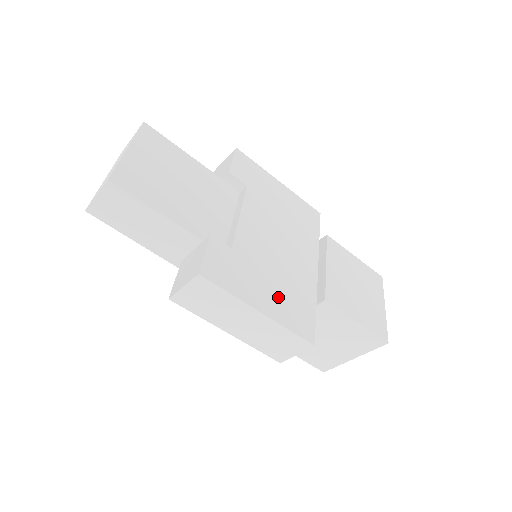
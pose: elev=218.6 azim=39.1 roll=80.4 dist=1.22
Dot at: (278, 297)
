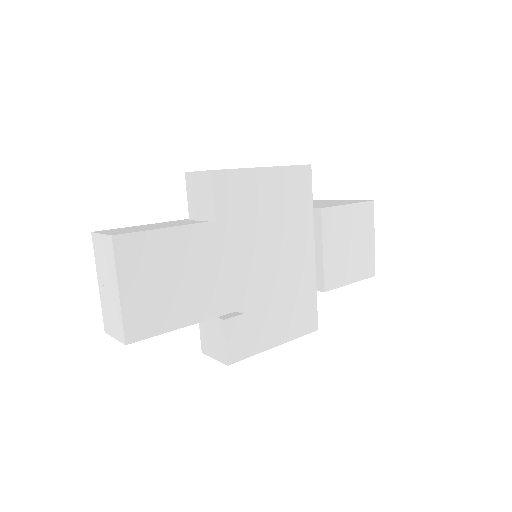
Dot at: (287, 318)
